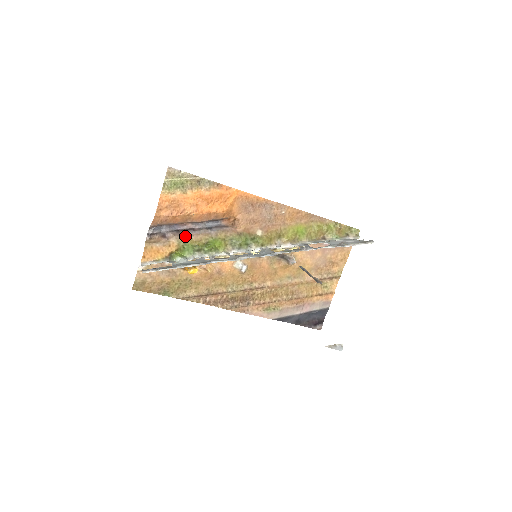
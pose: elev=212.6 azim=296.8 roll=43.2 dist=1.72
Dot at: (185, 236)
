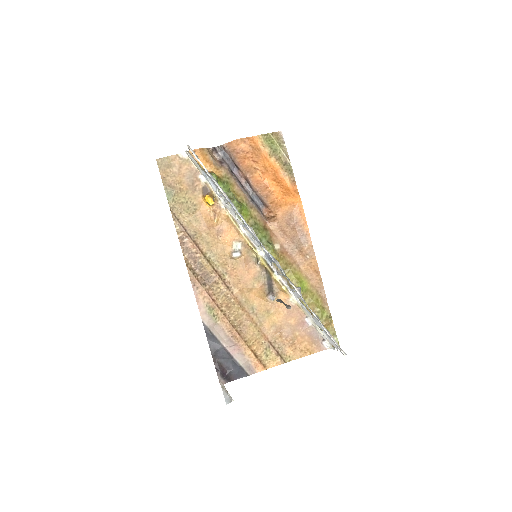
Dot at: (233, 179)
